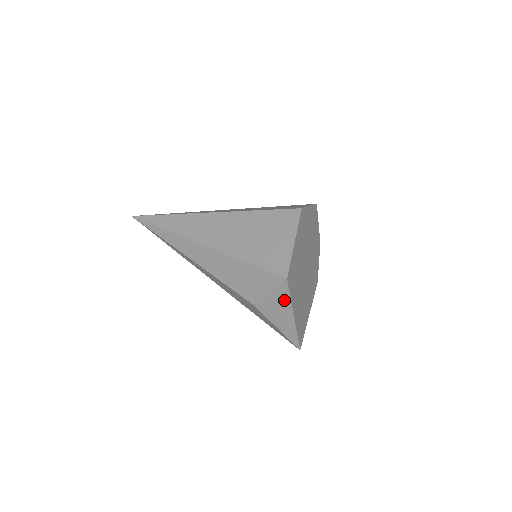
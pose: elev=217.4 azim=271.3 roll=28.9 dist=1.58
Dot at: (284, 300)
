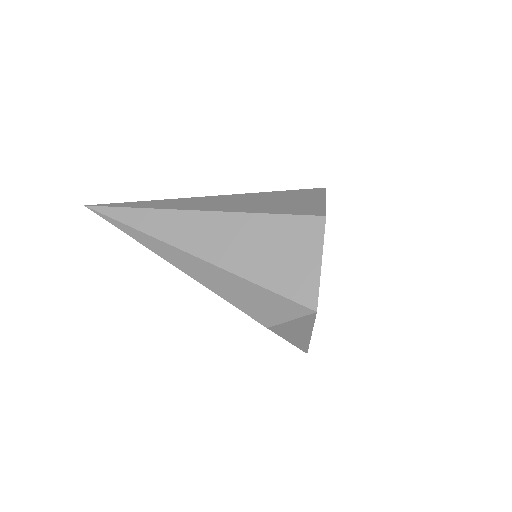
Dot at: (305, 325)
